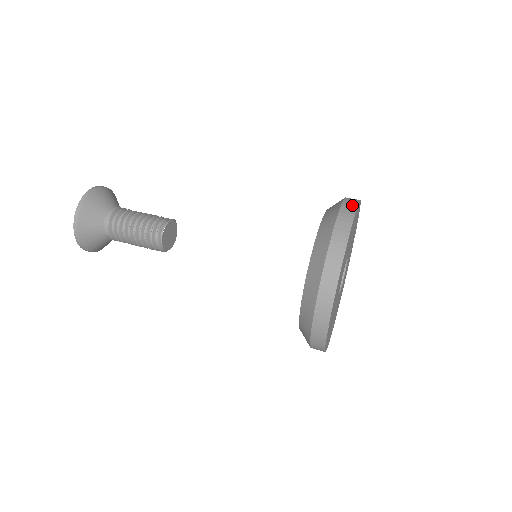
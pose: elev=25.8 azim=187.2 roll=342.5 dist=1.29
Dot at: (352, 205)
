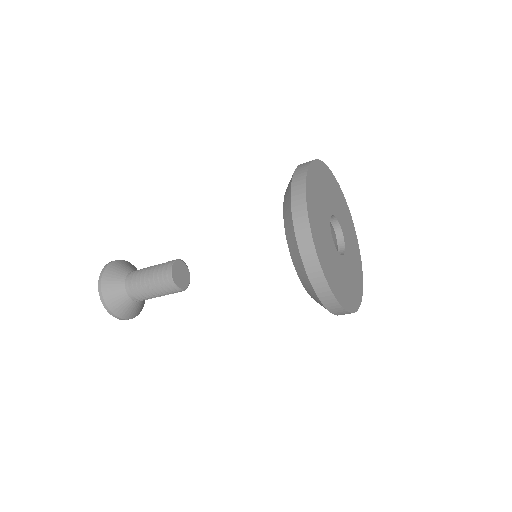
Dot at: (302, 173)
